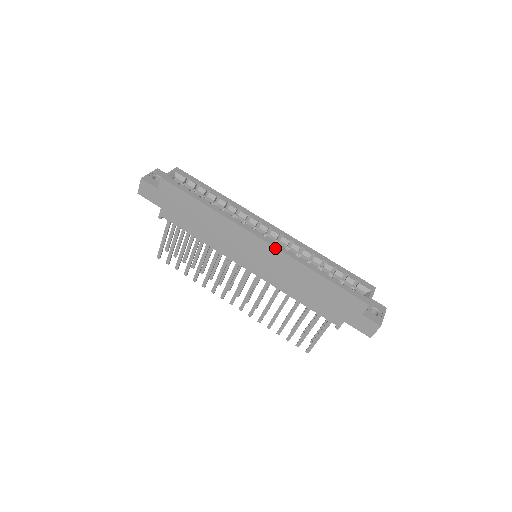
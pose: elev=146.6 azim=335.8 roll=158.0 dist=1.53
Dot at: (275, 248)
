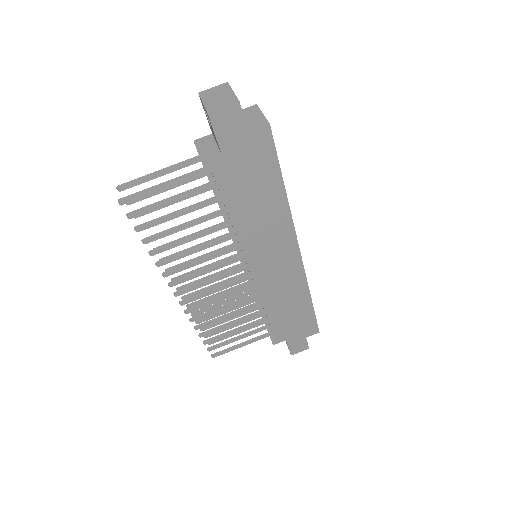
Dot at: (303, 265)
